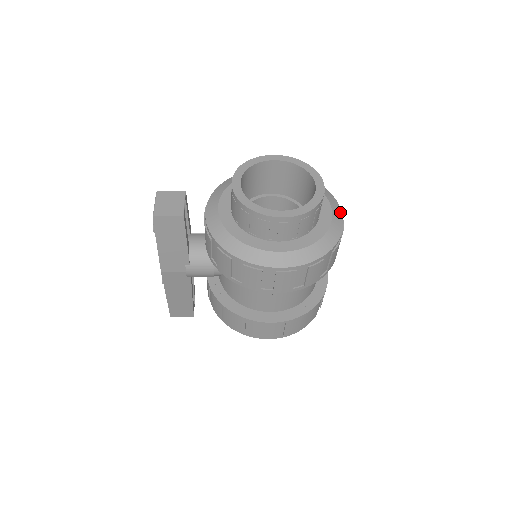
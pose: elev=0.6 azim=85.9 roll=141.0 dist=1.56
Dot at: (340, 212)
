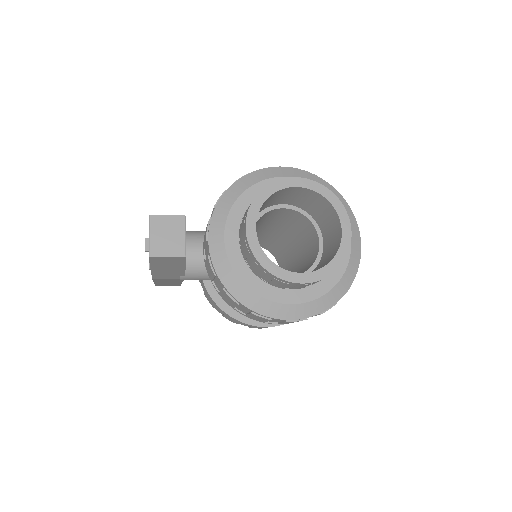
Dot at: (359, 239)
